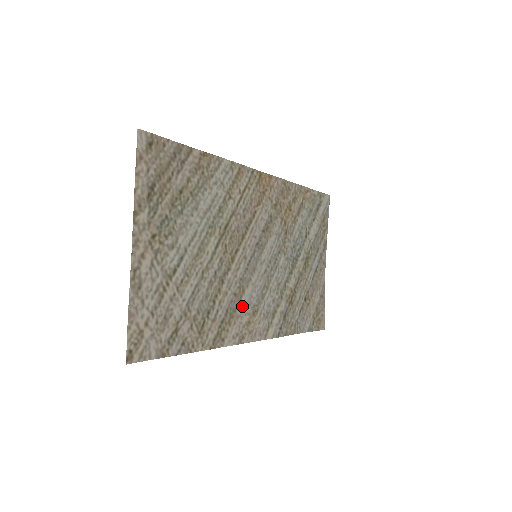
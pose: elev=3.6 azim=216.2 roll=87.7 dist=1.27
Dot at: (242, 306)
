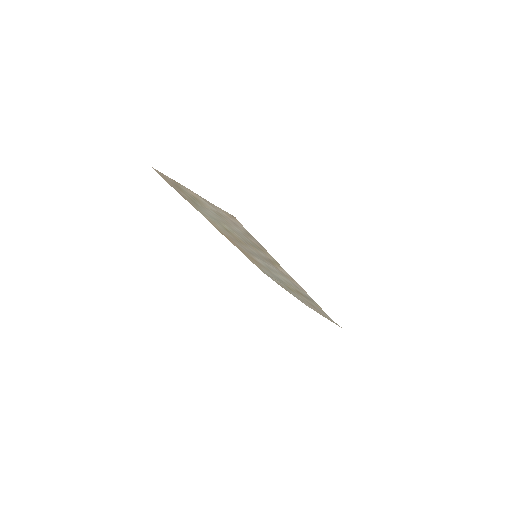
Dot at: (274, 266)
